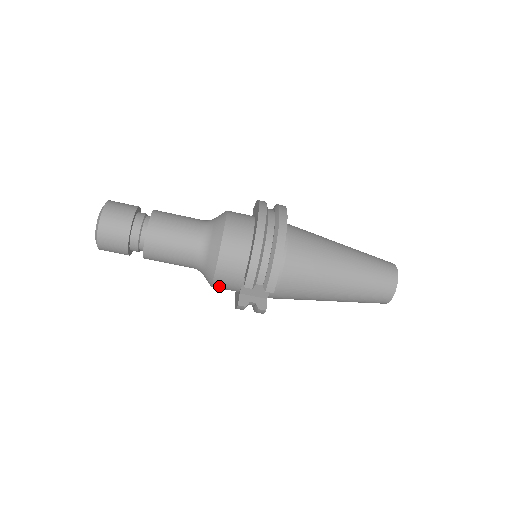
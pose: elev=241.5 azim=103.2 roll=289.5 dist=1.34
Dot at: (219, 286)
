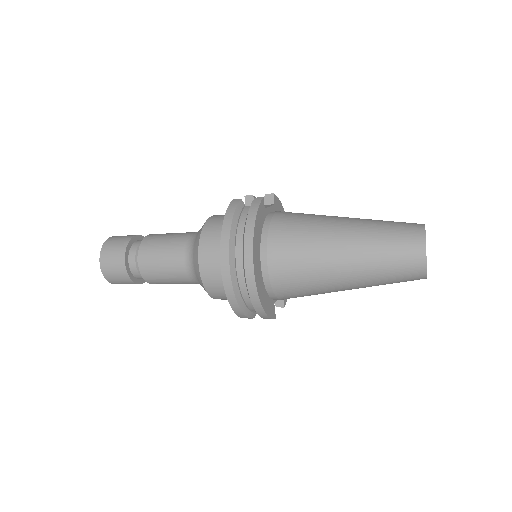
Dot at: occluded
